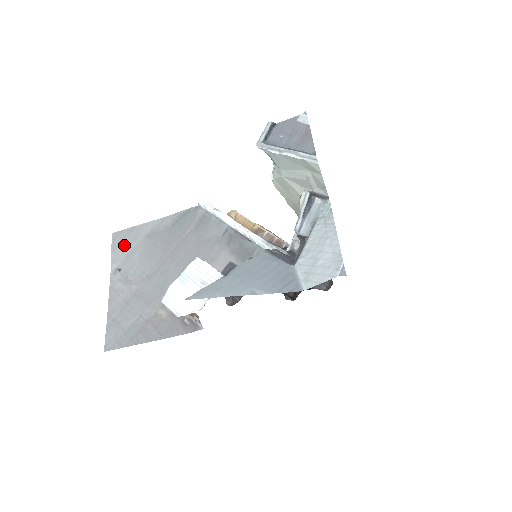
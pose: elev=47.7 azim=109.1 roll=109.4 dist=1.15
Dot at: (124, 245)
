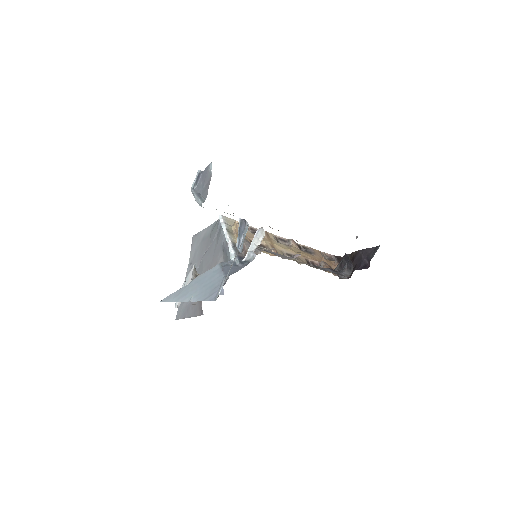
Dot at: (195, 246)
